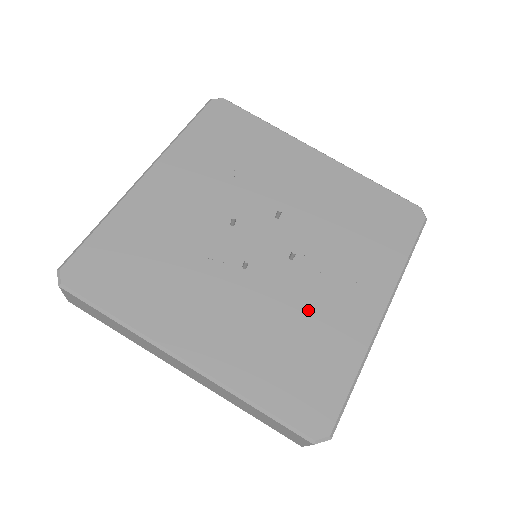
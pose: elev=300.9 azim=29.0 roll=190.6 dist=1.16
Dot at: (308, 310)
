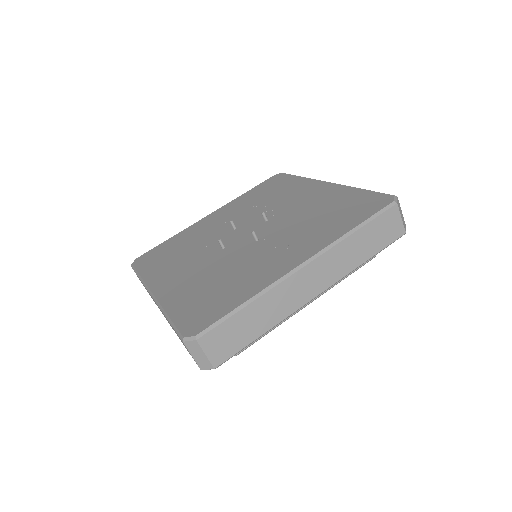
Dot at: (244, 266)
